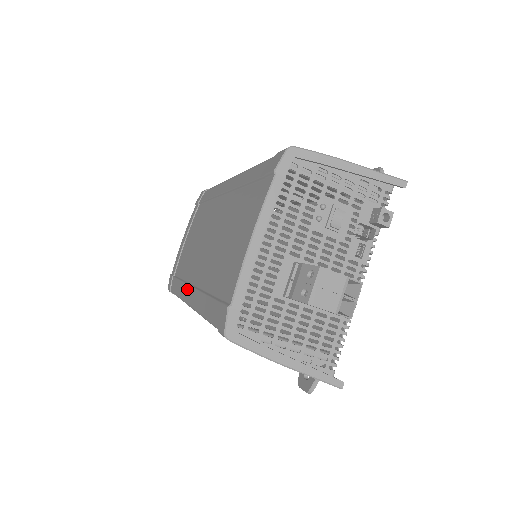
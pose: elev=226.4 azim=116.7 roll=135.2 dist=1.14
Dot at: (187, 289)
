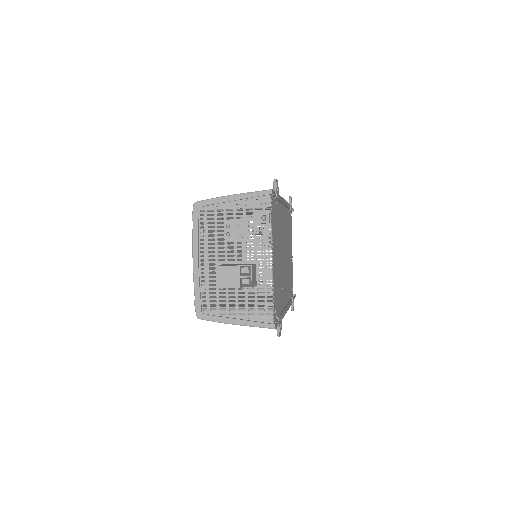
Dot at: occluded
